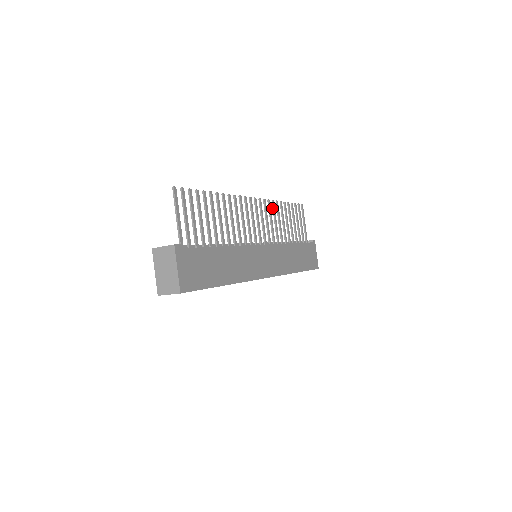
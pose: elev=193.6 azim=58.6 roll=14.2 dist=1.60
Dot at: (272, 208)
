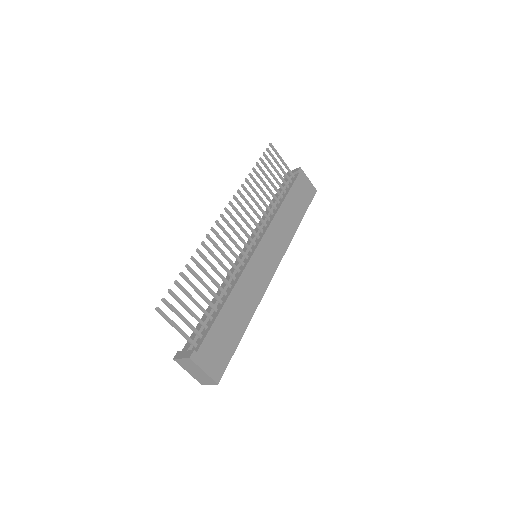
Dot at: occluded
